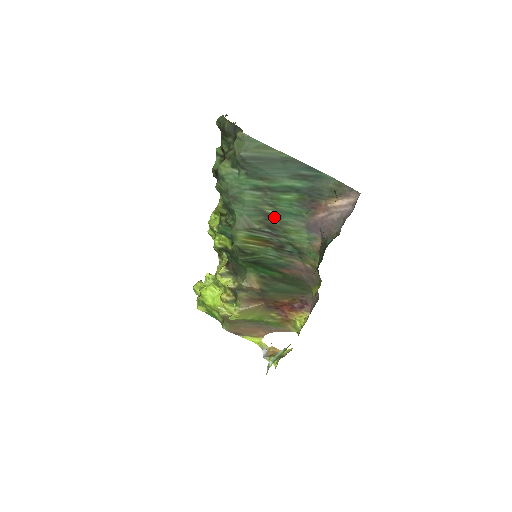
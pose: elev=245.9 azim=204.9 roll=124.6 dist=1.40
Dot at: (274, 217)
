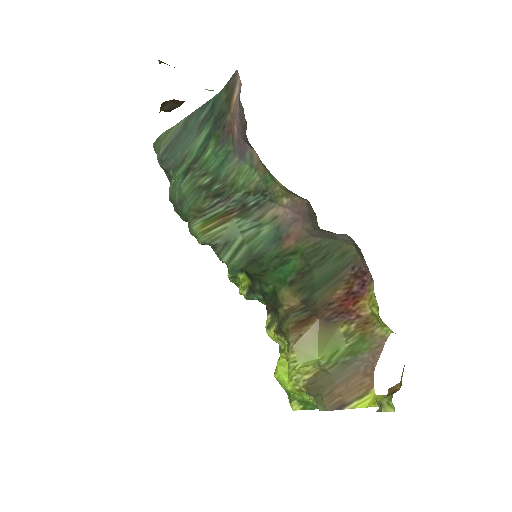
Dot at: (214, 182)
